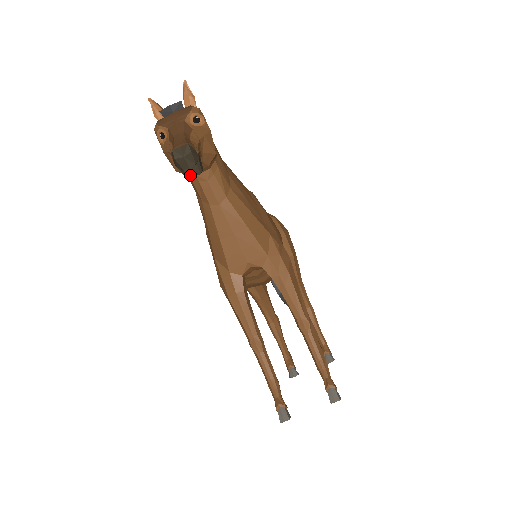
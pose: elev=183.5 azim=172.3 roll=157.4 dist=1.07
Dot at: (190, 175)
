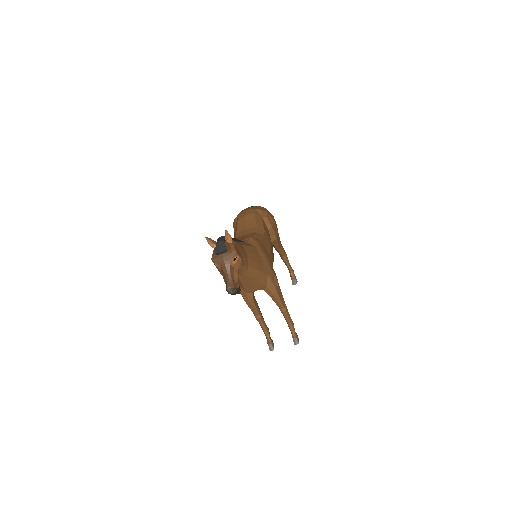
Dot at: (235, 294)
